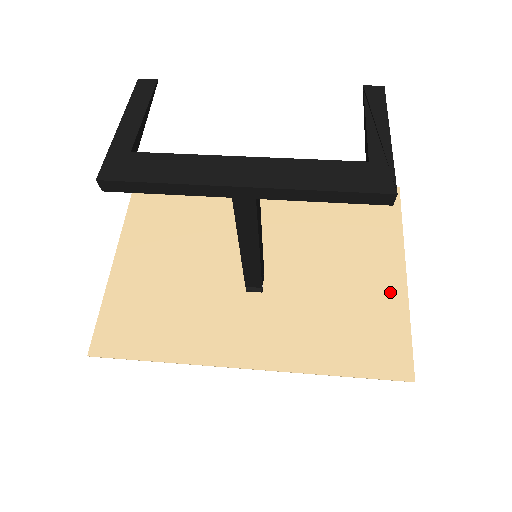
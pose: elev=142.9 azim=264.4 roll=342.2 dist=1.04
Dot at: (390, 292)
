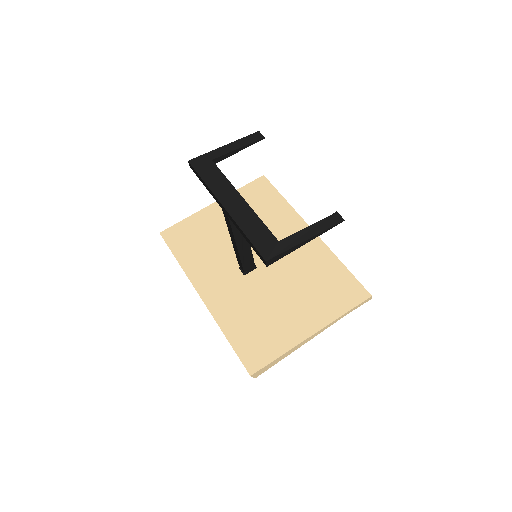
Dot at: (294, 333)
